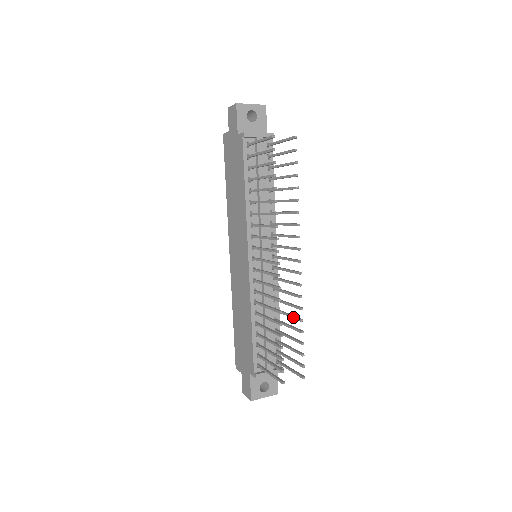
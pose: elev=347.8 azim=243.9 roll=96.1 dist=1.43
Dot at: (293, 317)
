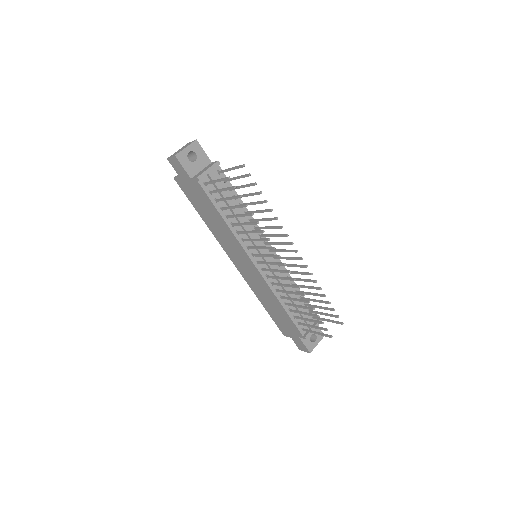
Dot at: (312, 288)
